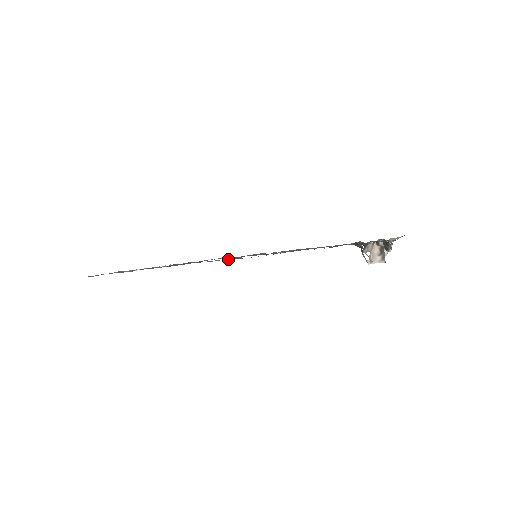
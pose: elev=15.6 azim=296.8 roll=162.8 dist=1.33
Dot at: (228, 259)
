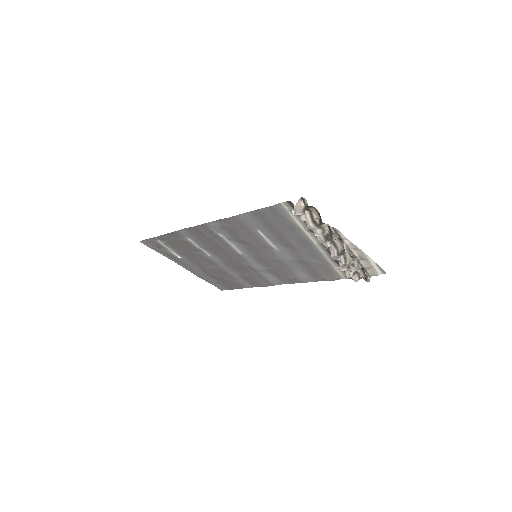
Dot at: (220, 224)
